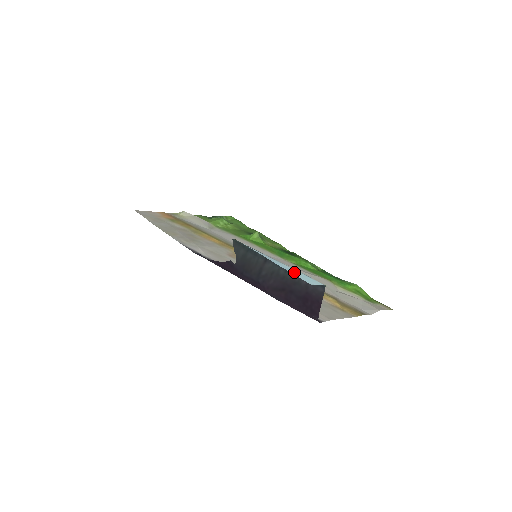
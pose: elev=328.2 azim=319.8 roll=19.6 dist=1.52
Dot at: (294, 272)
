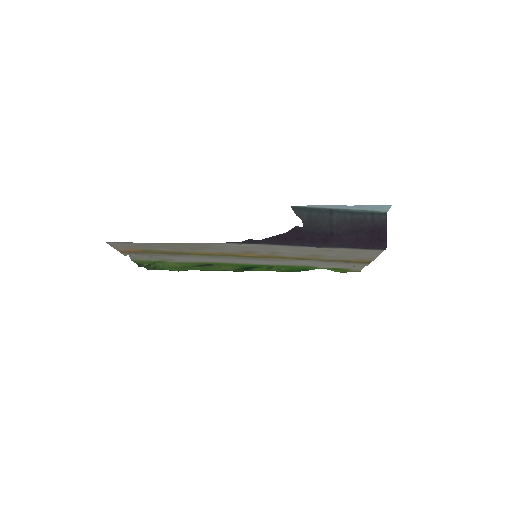
Dot at: (367, 207)
